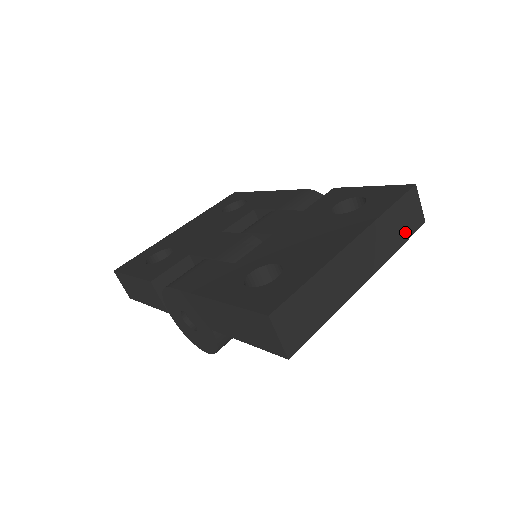
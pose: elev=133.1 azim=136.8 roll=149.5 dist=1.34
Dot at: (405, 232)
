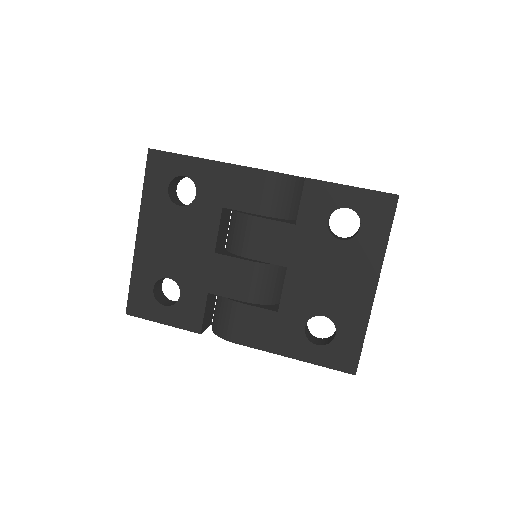
Dot at: occluded
